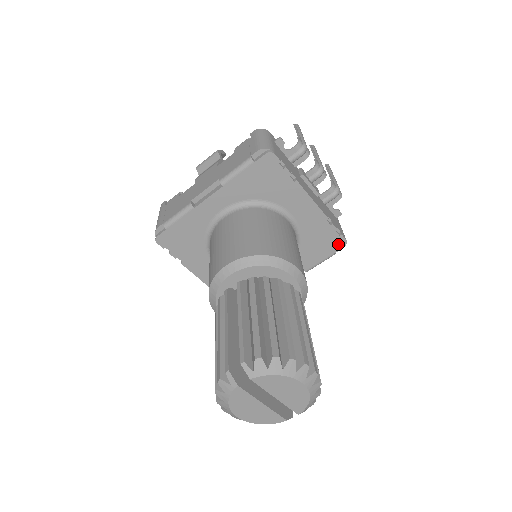
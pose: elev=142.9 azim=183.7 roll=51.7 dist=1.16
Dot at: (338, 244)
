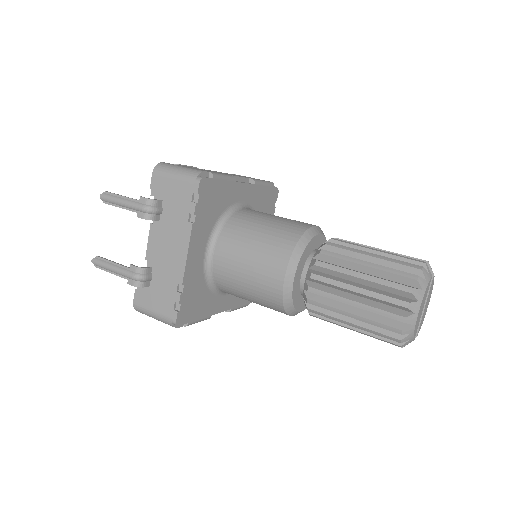
Dot at: occluded
